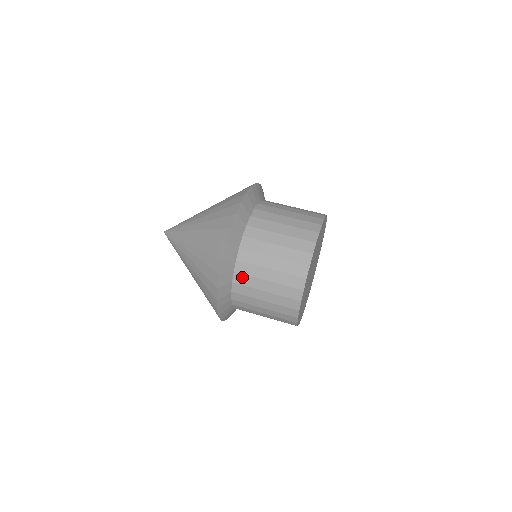
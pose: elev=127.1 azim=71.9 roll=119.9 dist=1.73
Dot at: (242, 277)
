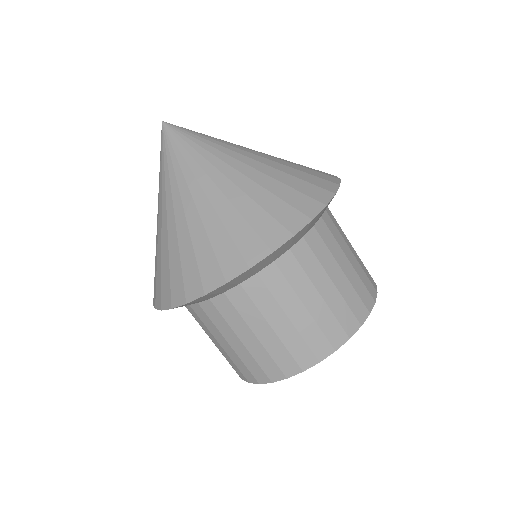
Dot at: (261, 288)
